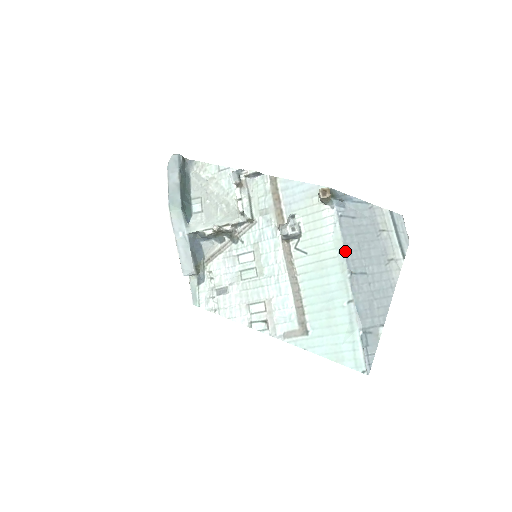
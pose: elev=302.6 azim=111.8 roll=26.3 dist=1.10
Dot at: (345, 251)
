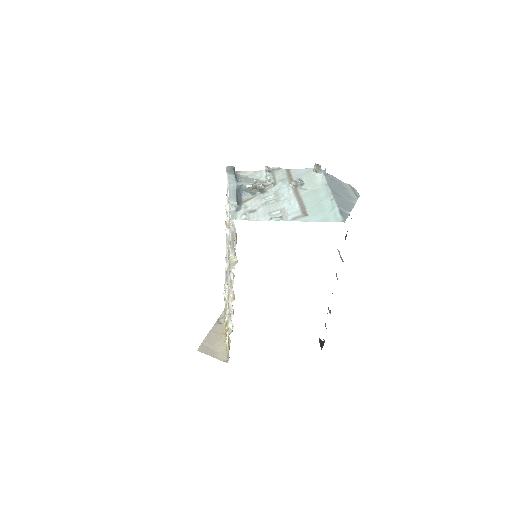
Dot at: (328, 185)
